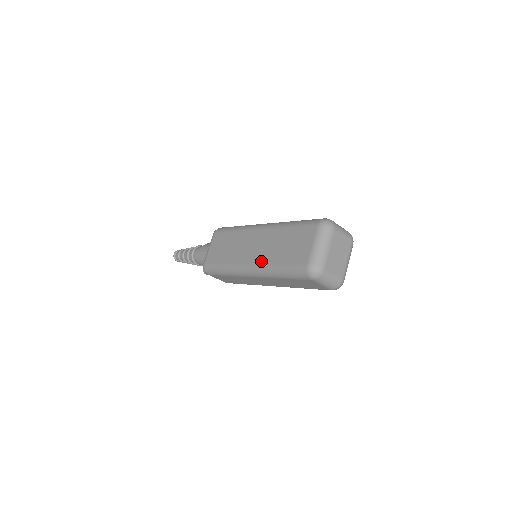
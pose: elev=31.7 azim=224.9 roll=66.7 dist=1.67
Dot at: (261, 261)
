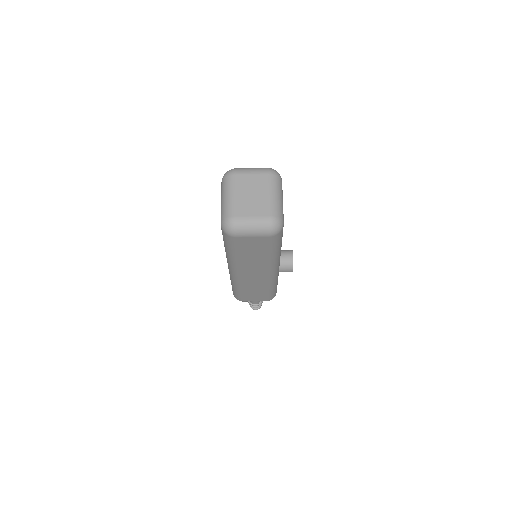
Dot at: occluded
